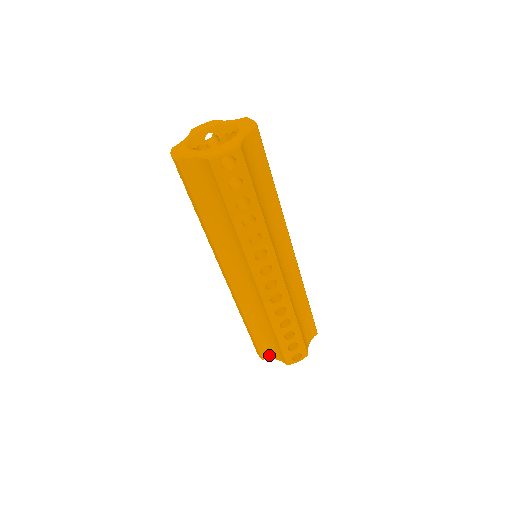
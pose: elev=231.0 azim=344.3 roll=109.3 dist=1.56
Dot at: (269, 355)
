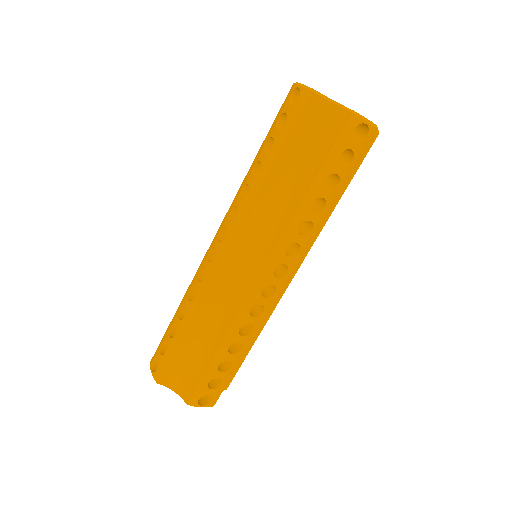
Dot at: (170, 381)
